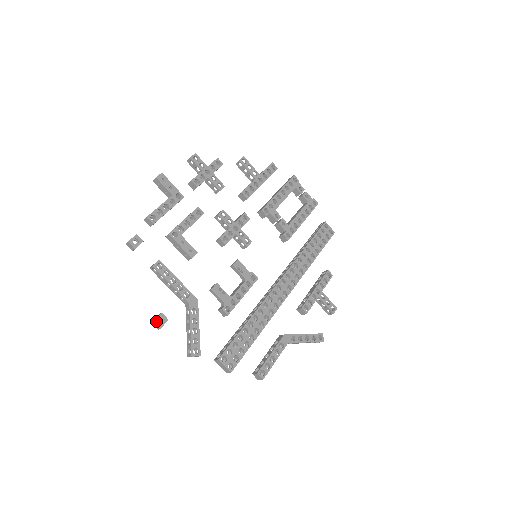
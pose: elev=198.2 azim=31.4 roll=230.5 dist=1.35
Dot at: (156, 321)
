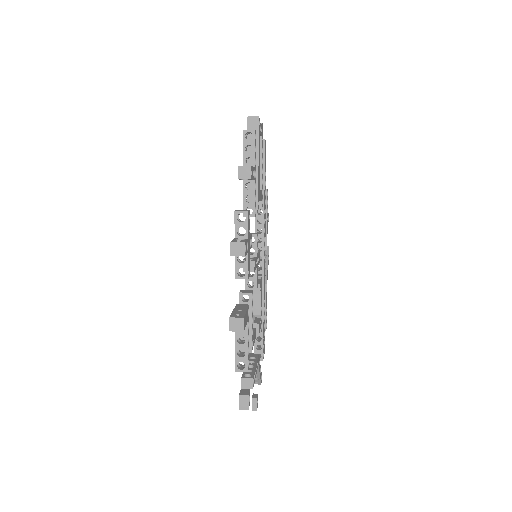
Dot at: (257, 407)
